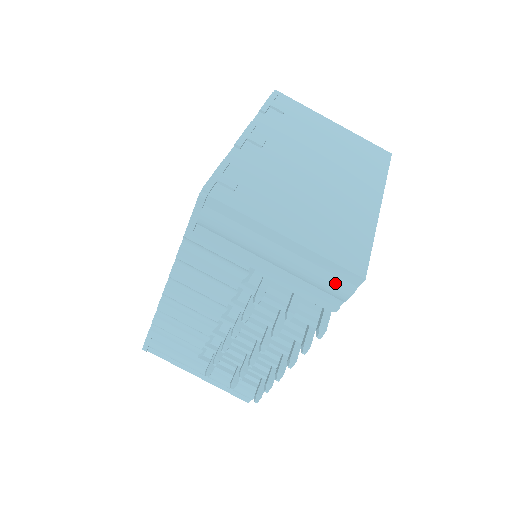
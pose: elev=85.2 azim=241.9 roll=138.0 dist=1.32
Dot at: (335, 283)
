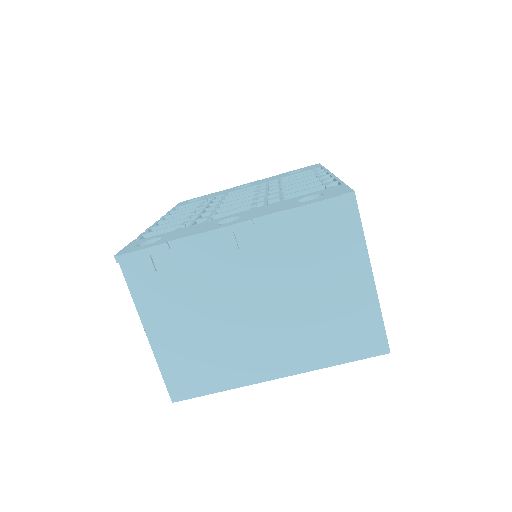
Dot at: occluded
